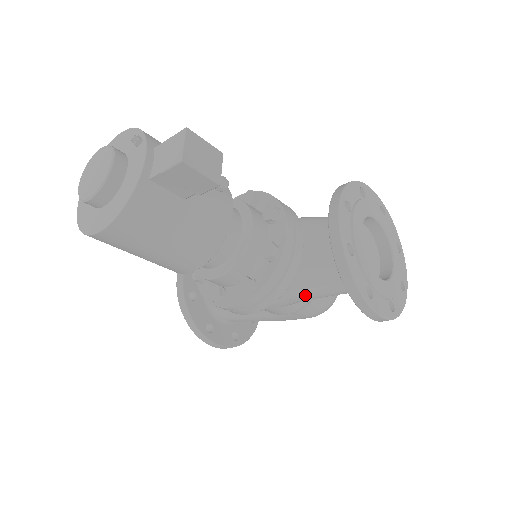
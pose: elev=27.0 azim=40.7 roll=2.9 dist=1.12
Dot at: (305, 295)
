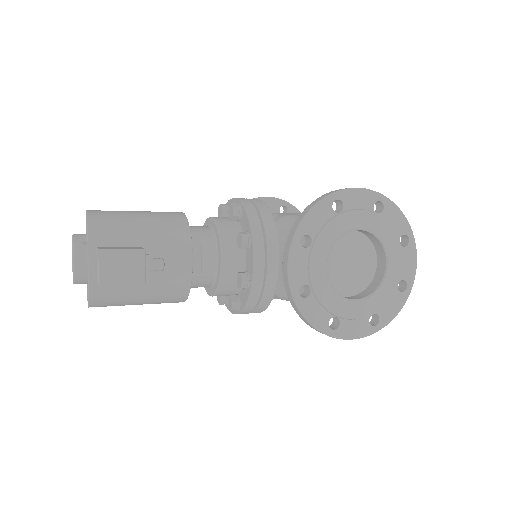
Dot at: occluded
